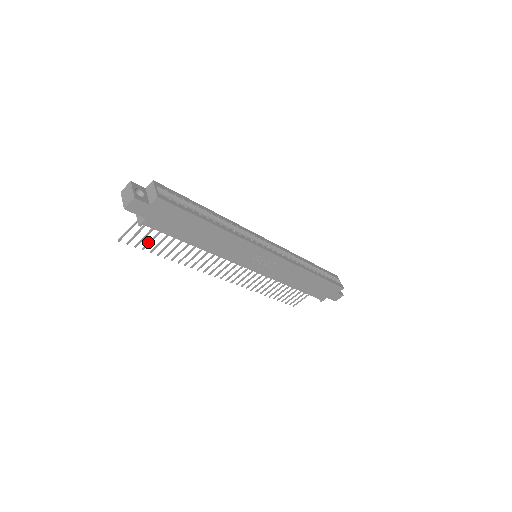
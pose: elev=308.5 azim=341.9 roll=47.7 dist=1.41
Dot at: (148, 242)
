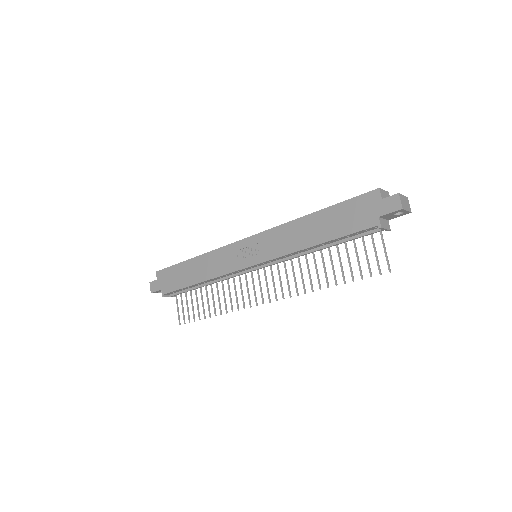
Dot at: occluded
